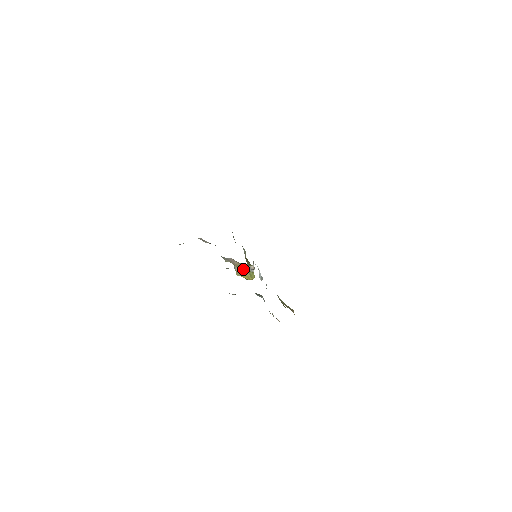
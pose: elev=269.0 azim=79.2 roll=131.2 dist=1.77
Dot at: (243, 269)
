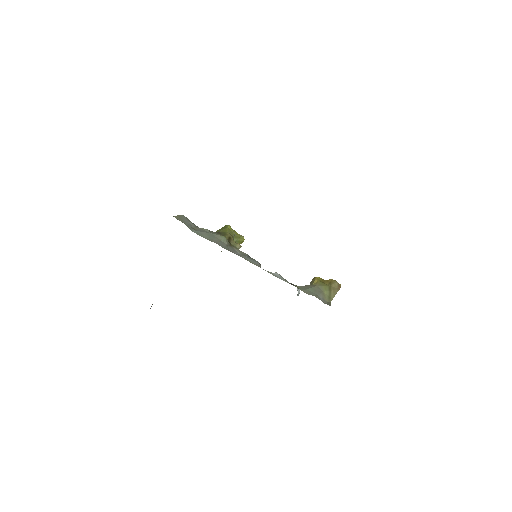
Dot at: occluded
